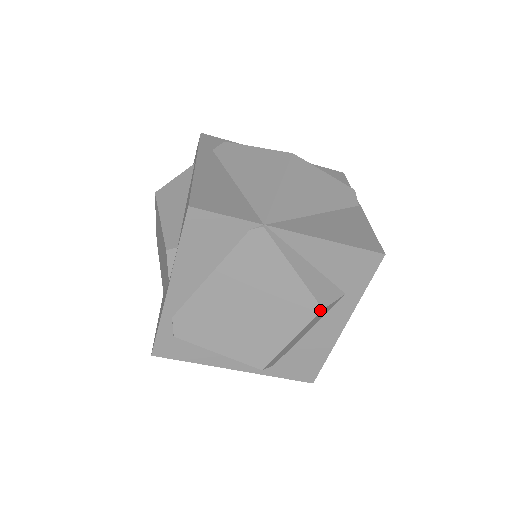
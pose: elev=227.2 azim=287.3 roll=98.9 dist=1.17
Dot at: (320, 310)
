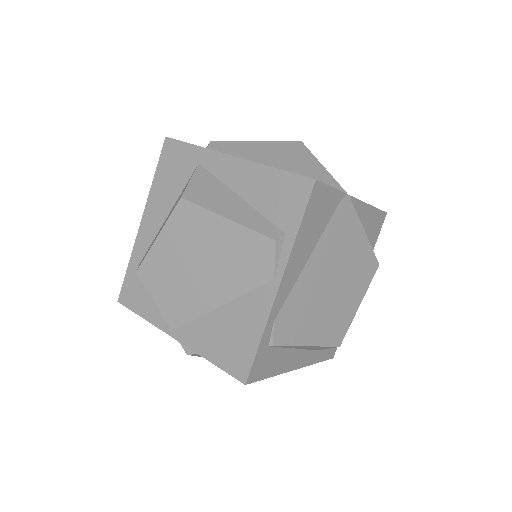
Dot at: (378, 266)
